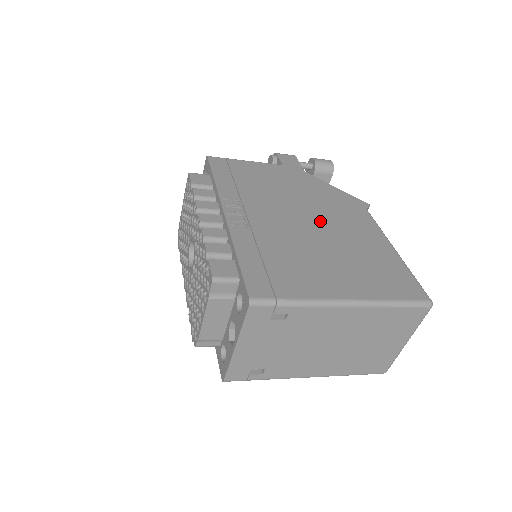
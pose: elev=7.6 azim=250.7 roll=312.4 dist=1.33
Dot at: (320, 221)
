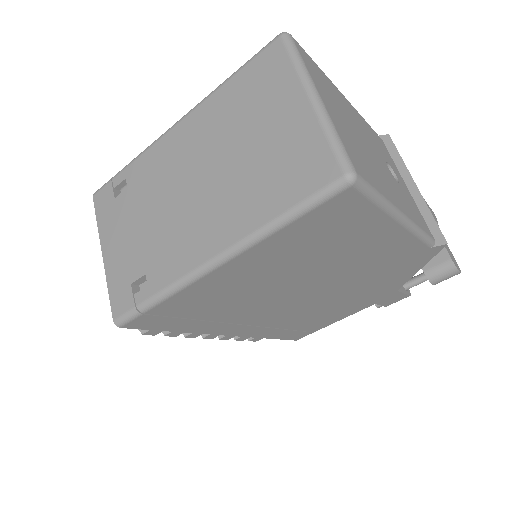
Dot at: occluded
